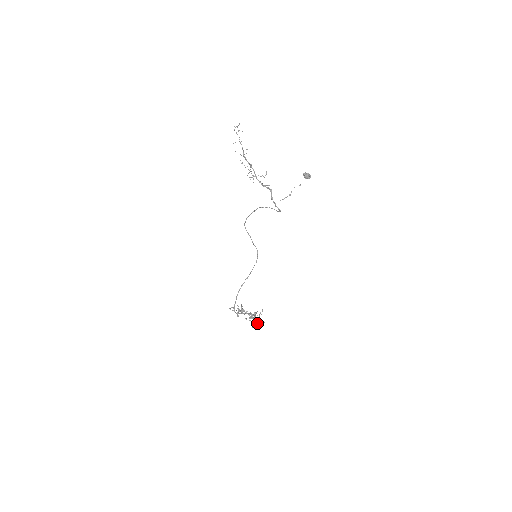
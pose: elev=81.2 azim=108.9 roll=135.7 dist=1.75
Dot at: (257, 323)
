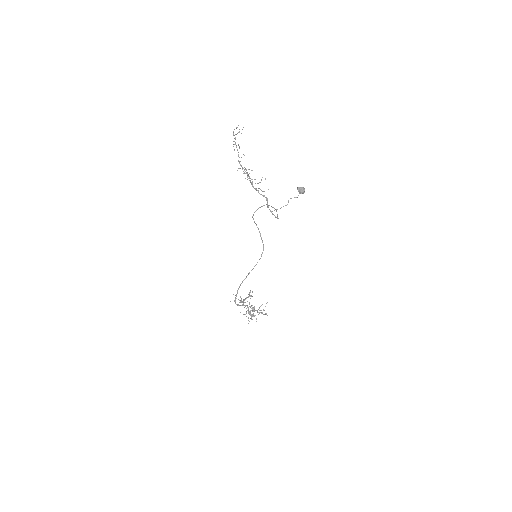
Dot at: (258, 314)
